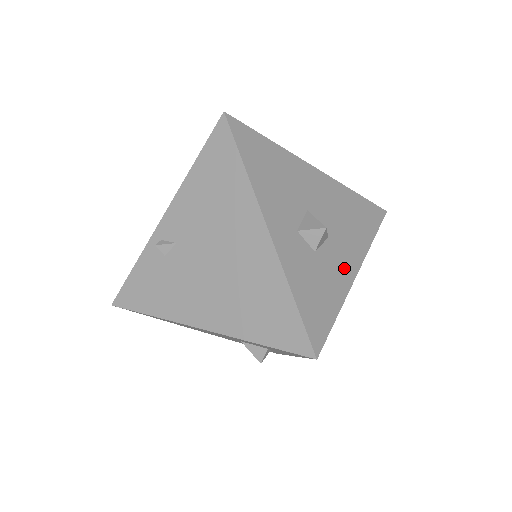
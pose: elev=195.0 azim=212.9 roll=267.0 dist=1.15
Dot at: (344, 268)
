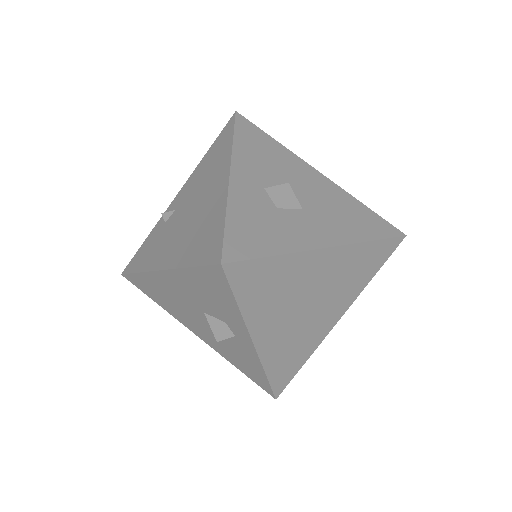
Dot at: (310, 235)
